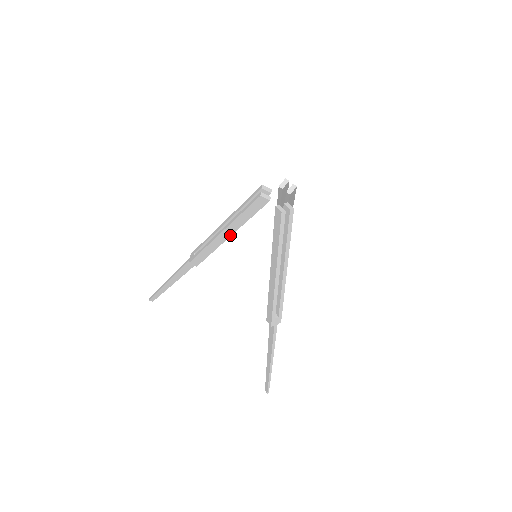
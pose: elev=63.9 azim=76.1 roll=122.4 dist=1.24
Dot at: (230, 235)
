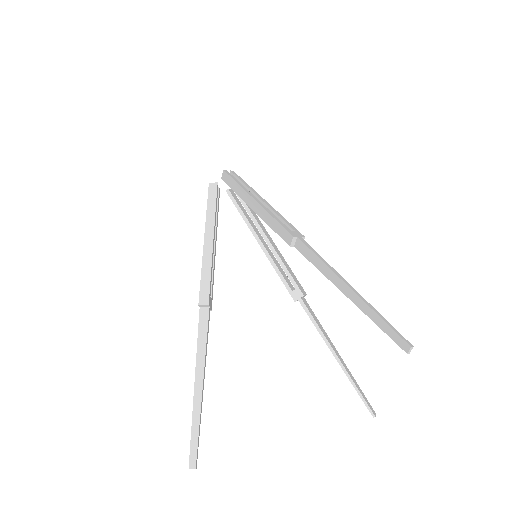
Dot at: (213, 234)
